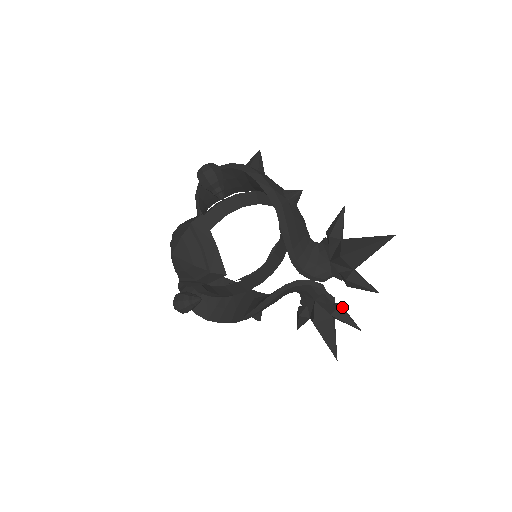
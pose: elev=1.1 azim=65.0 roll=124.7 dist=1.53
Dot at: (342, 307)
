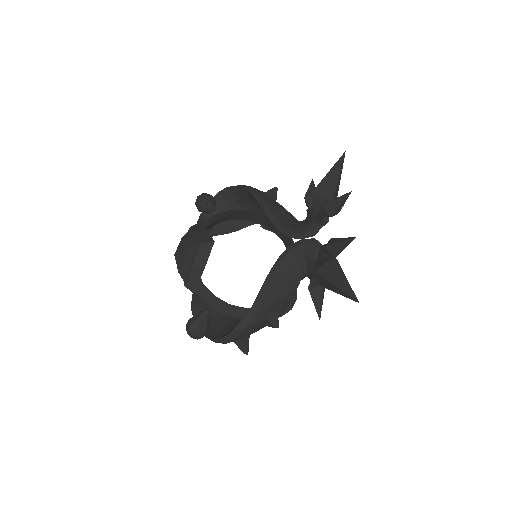
Dot at: (335, 238)
